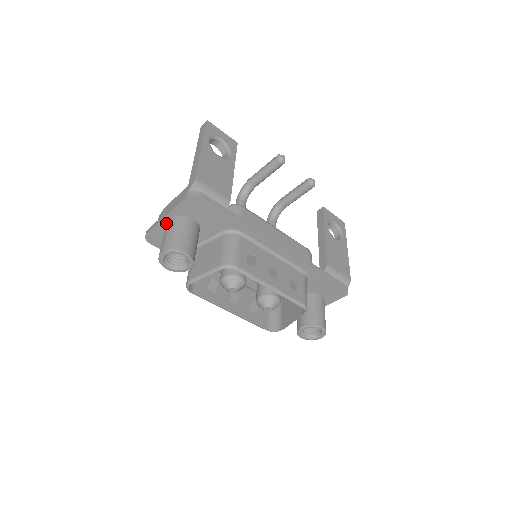
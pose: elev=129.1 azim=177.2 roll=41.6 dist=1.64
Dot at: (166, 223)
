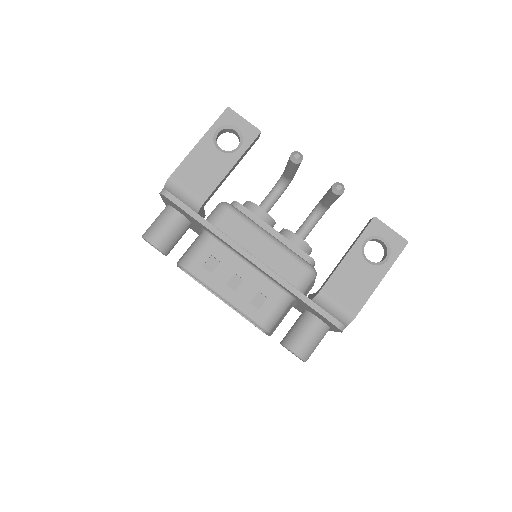
Dot at: occluded
